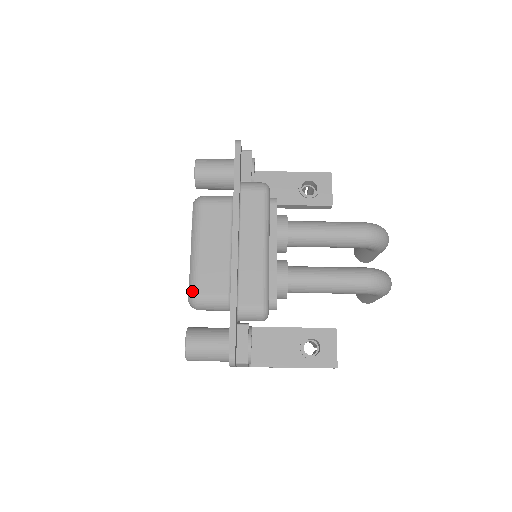
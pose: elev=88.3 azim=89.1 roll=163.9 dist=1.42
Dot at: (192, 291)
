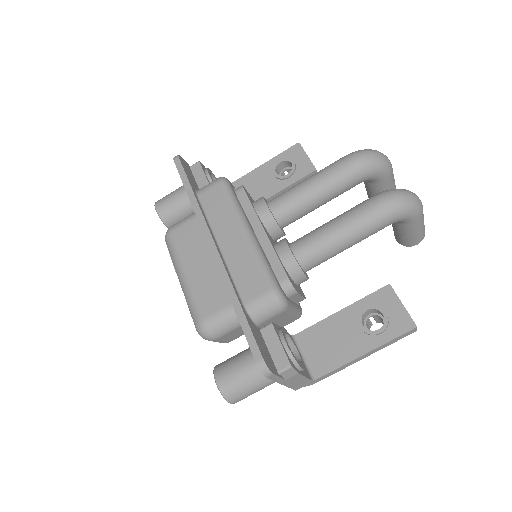
Dot at: (196, 321)
